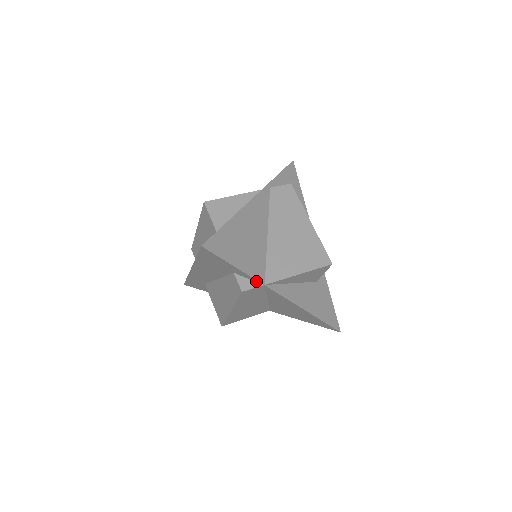
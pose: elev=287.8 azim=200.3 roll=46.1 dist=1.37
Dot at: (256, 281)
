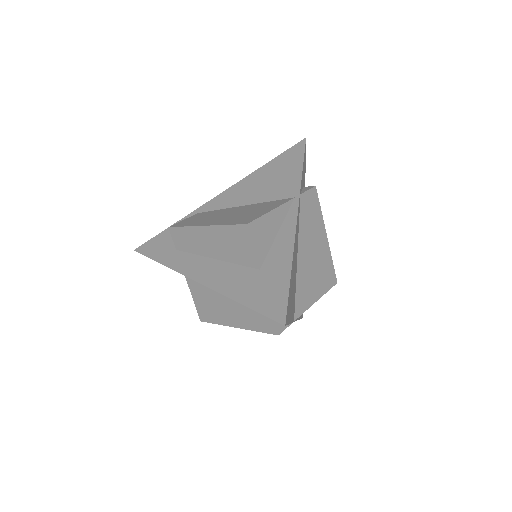
Dot at: occluded
